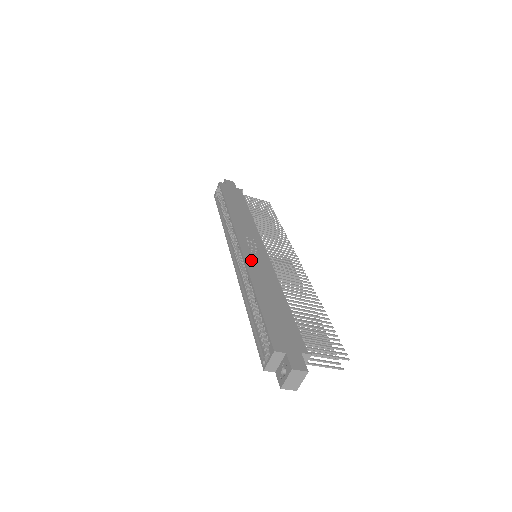
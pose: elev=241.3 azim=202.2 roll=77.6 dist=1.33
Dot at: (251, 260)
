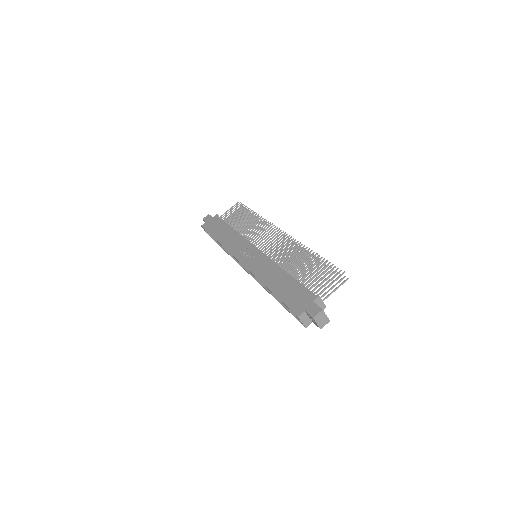
Dot at: (253, 267)
